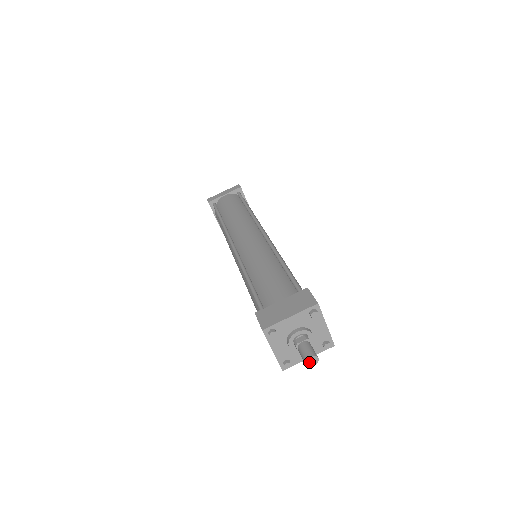
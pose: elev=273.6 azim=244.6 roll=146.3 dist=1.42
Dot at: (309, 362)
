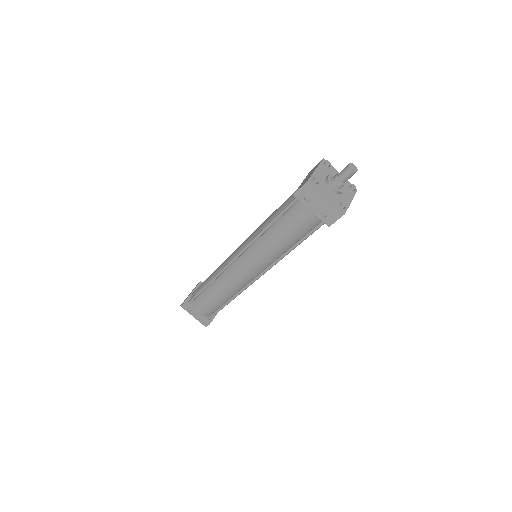
Dot at: (352, 168)
